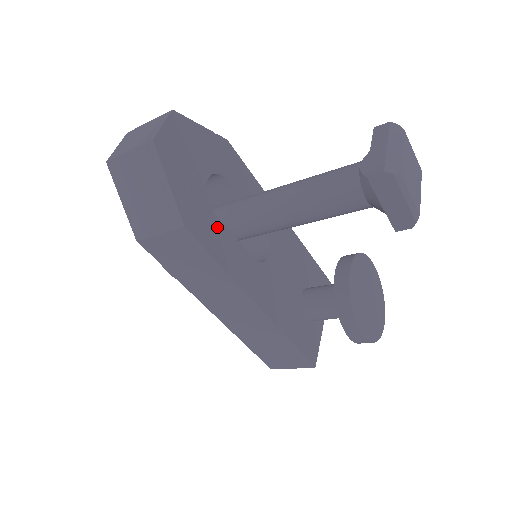
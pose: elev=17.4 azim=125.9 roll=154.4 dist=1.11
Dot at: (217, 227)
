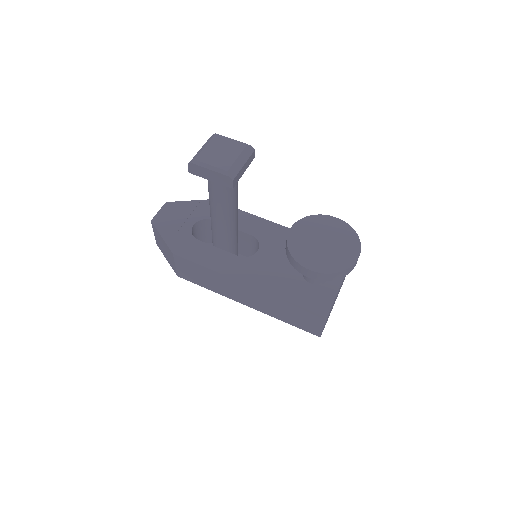
Dot at: (201, 247)
